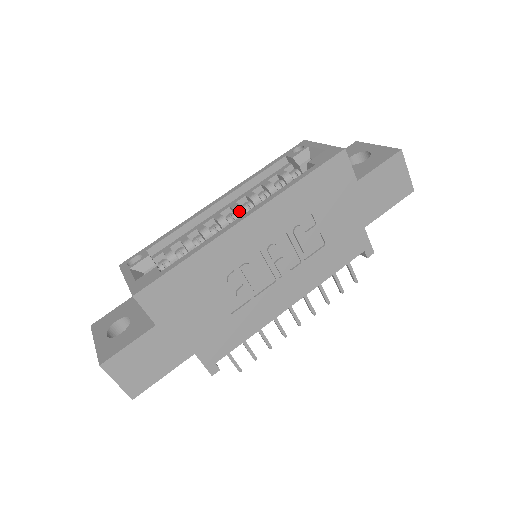
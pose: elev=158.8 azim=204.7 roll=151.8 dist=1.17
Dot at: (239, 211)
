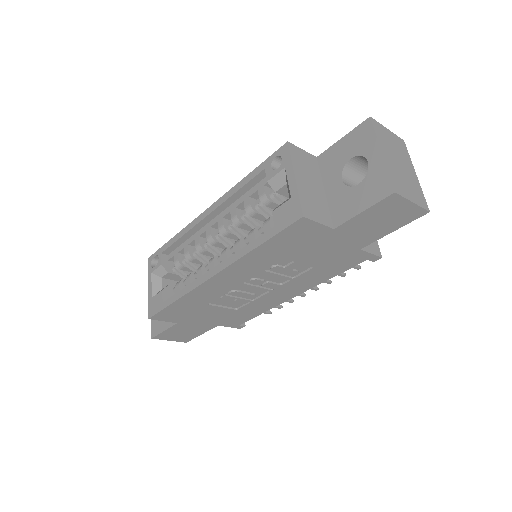
Dot at: (224, 233)
